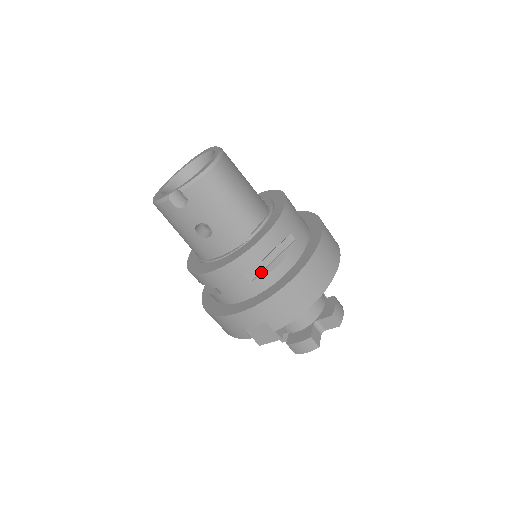
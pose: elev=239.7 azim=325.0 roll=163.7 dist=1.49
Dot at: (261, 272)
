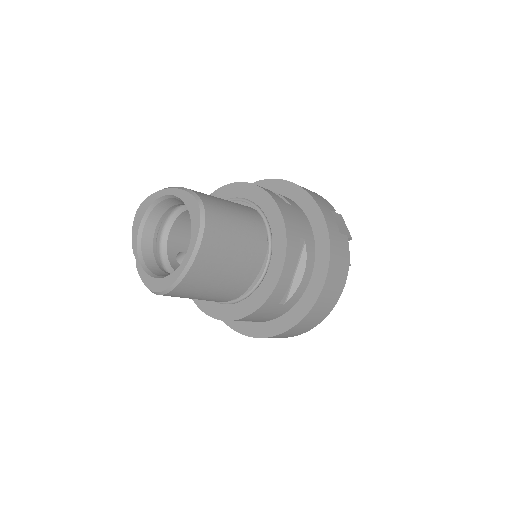
Dot at: occluded
